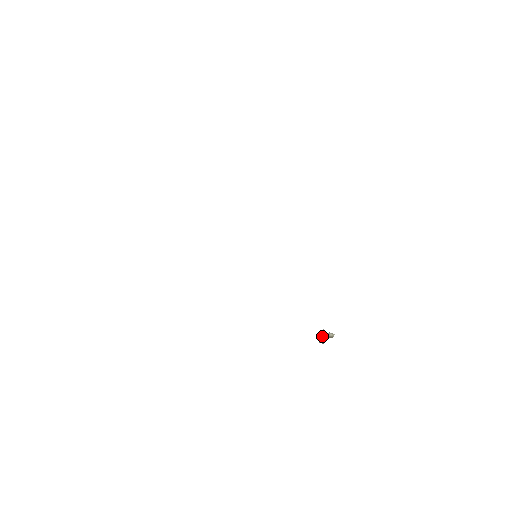
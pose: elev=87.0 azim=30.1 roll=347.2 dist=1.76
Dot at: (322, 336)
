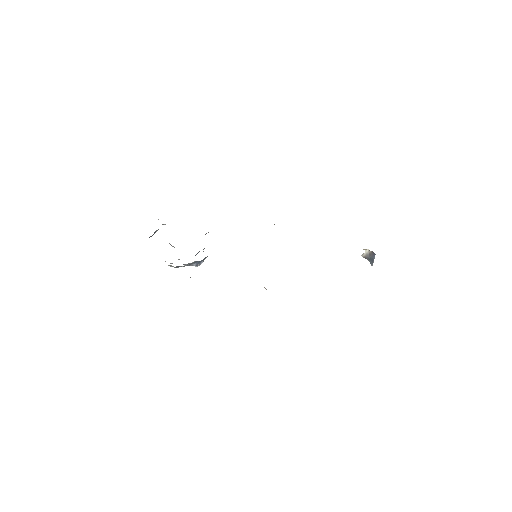
Dot at: (367, 257)
